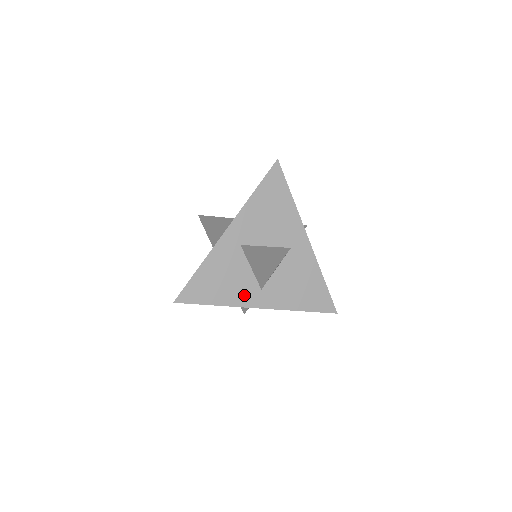
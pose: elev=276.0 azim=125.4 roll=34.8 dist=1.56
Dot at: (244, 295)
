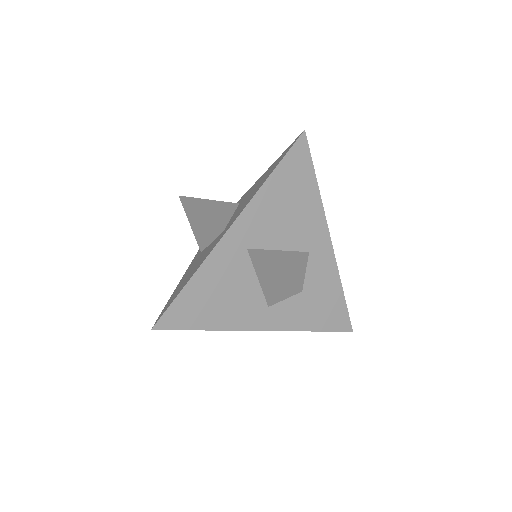
Dot at: (246, 315)
